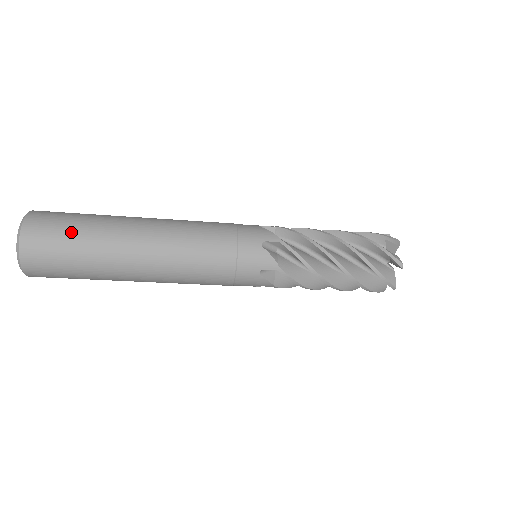
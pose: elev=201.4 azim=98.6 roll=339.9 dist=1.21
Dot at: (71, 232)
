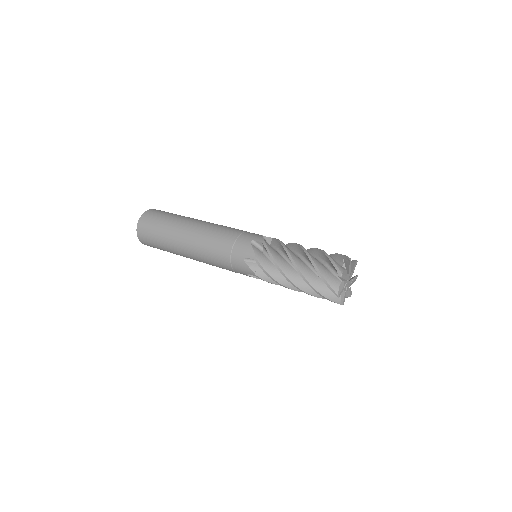
Dot at: (159, 248)
